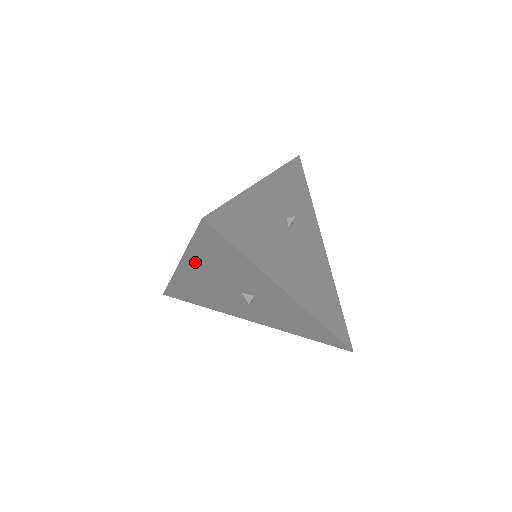
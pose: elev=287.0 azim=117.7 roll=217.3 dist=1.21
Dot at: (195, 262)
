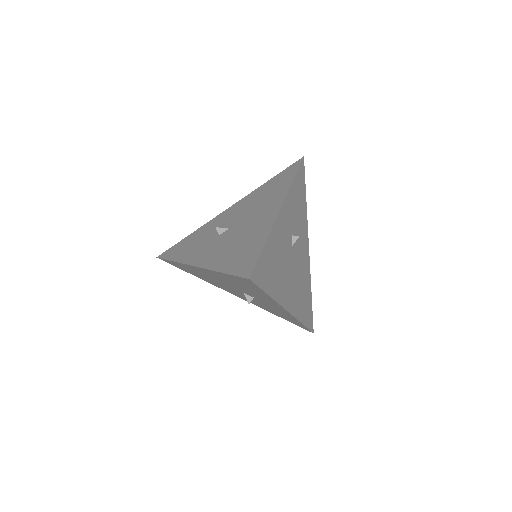
Dot at: (215, 274)
